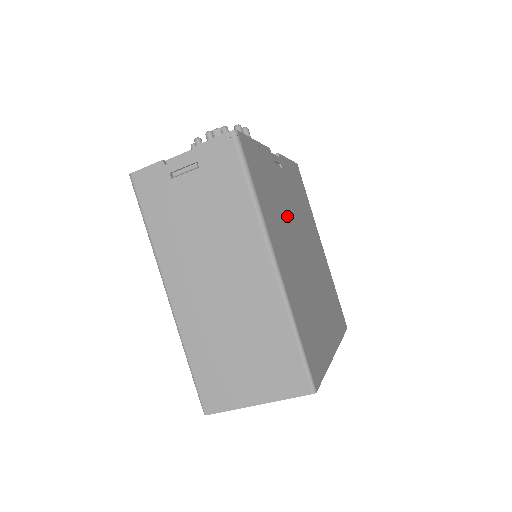
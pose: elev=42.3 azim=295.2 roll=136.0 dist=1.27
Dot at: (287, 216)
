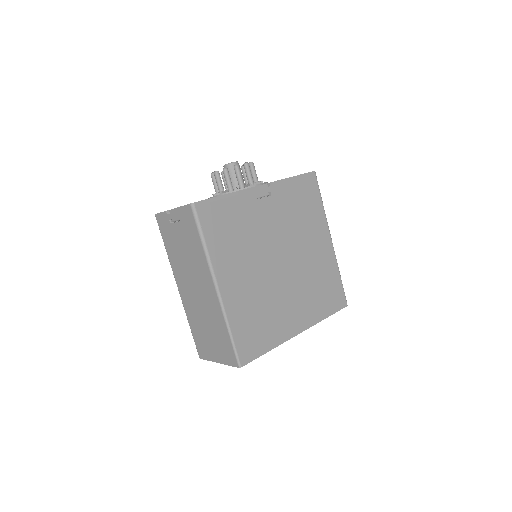
Dot at: (258, 241)
